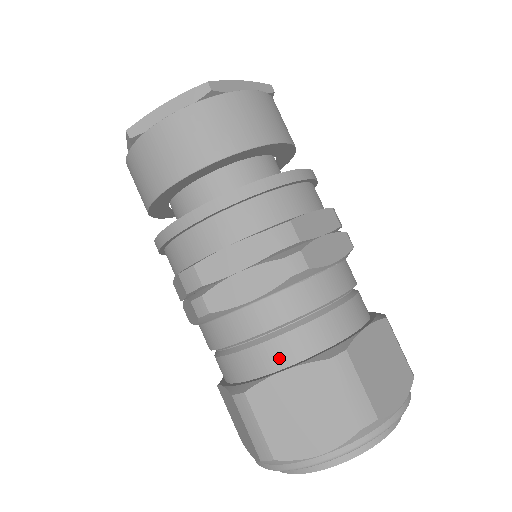
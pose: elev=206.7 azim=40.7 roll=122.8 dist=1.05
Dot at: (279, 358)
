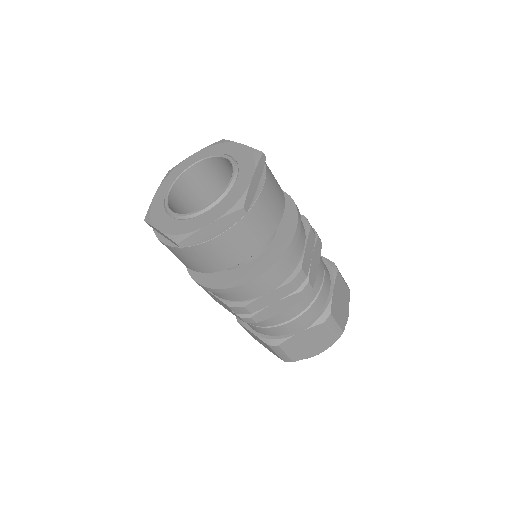
Dot at: (295, 327)
